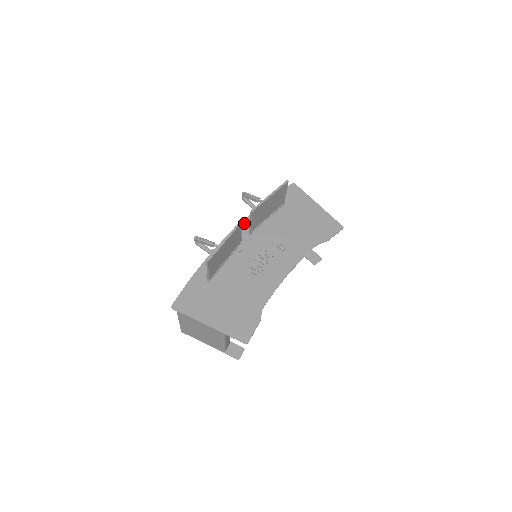
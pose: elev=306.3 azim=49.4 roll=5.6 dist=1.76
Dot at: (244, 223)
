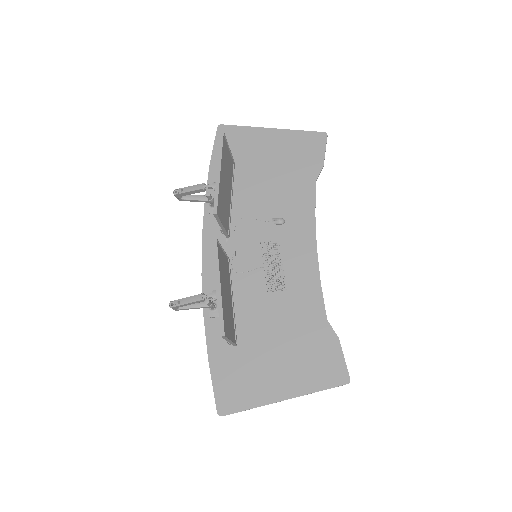
Dot at: (207, 228)
